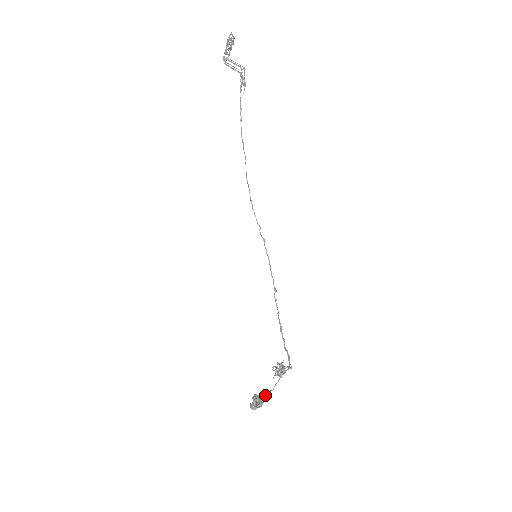
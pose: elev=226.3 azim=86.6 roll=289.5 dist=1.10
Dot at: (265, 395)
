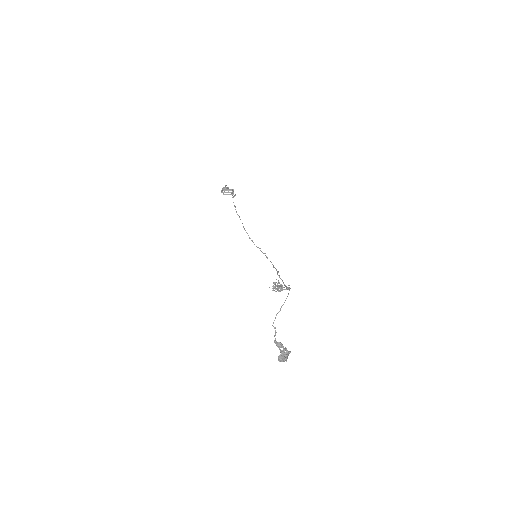
Dot at: occluded
